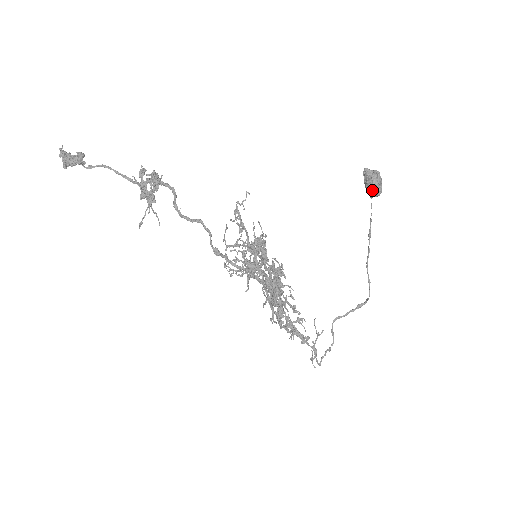
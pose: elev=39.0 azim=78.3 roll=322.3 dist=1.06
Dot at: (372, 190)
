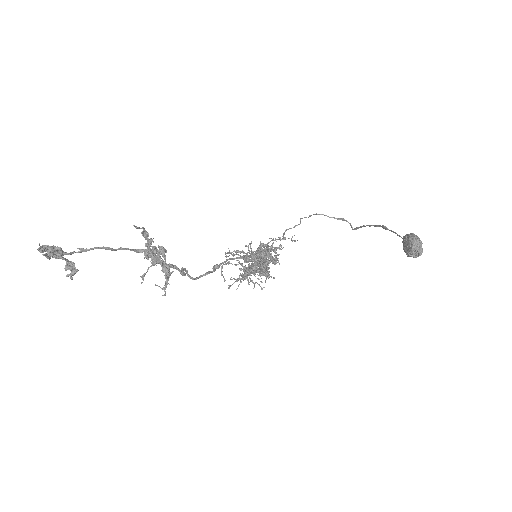
Dot at: occluded
